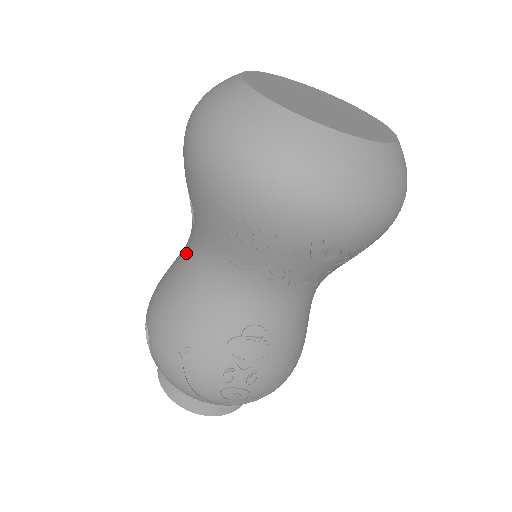
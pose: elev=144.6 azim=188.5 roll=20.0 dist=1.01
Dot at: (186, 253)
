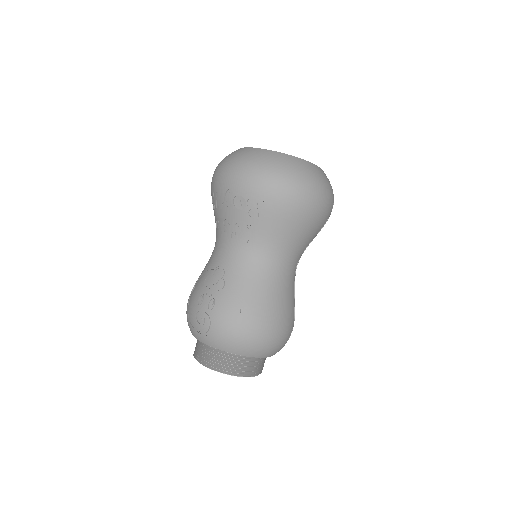
Dot at: occluded
